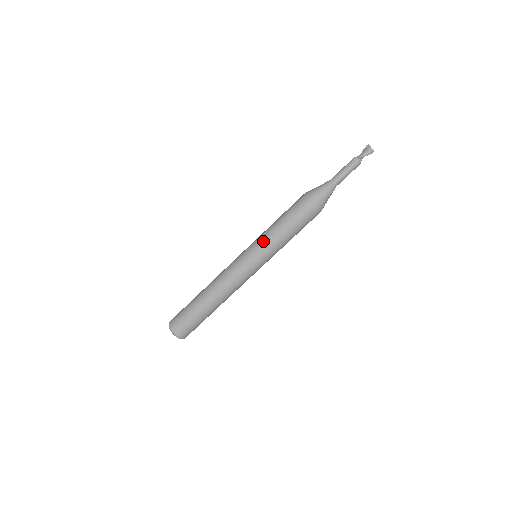
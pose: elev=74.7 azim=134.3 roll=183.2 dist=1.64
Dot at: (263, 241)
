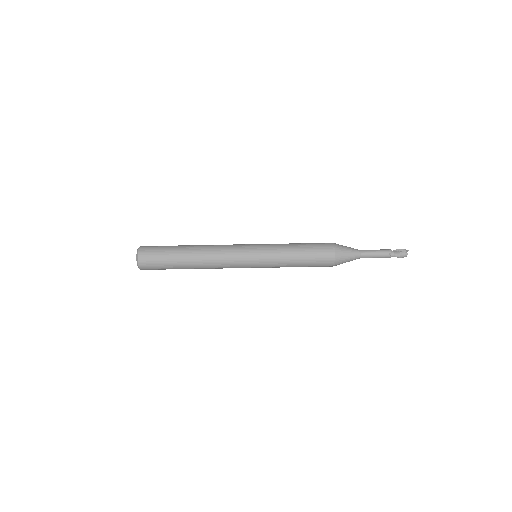
Dot at: (274, 258)
